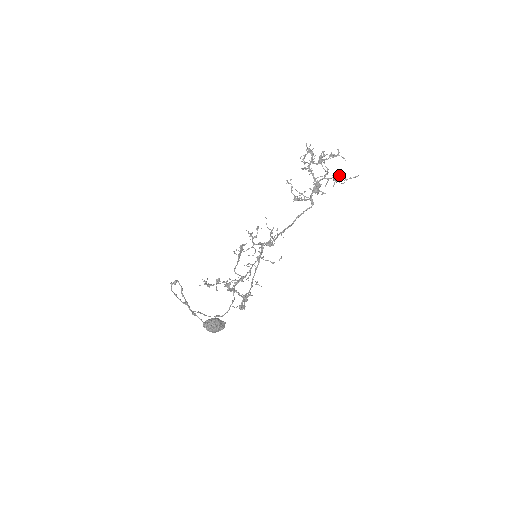
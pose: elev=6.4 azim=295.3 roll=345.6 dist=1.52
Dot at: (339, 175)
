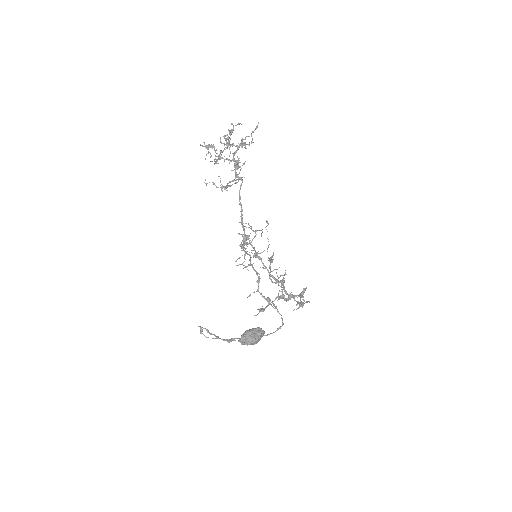
Dot at: (242, 139)
